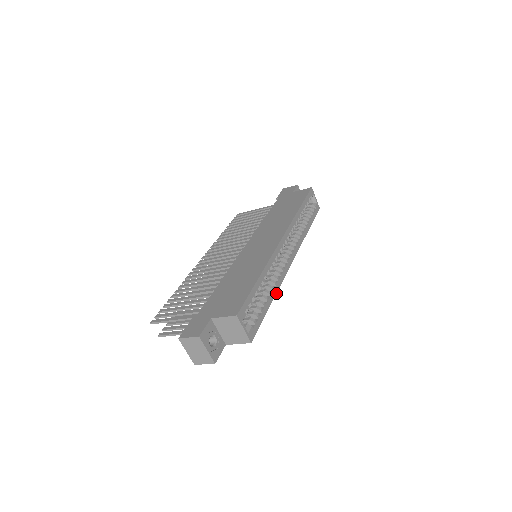
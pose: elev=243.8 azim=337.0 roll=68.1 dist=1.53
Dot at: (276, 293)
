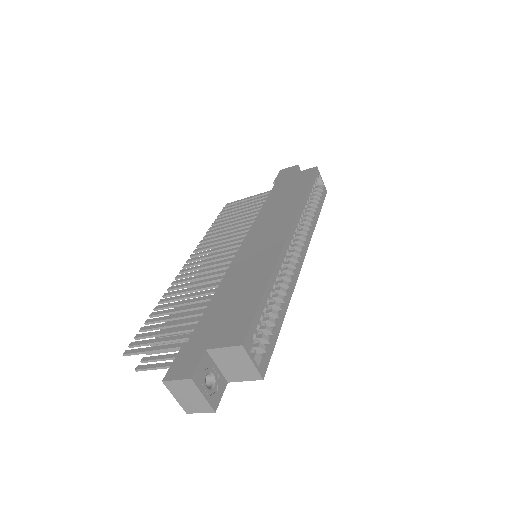
Dot at: (288, 305)
